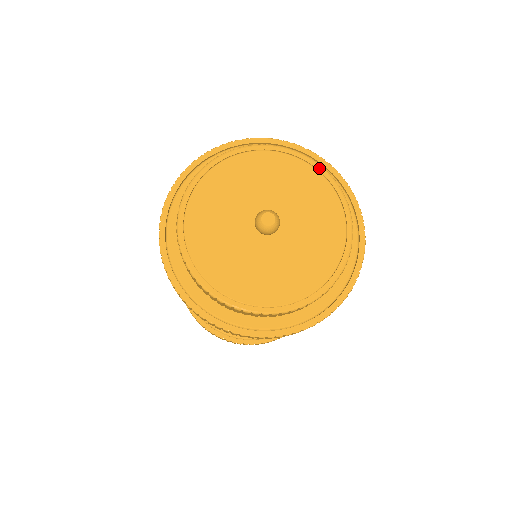
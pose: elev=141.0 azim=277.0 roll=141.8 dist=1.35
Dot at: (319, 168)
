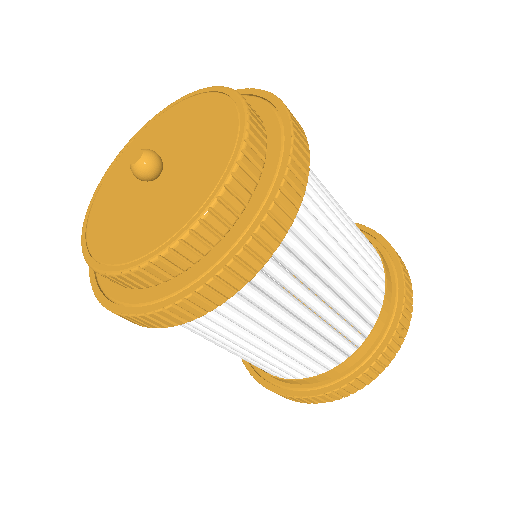
Dot at: (241, 110)
